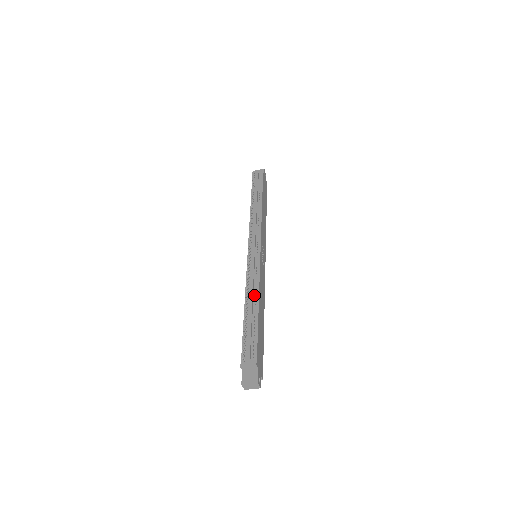
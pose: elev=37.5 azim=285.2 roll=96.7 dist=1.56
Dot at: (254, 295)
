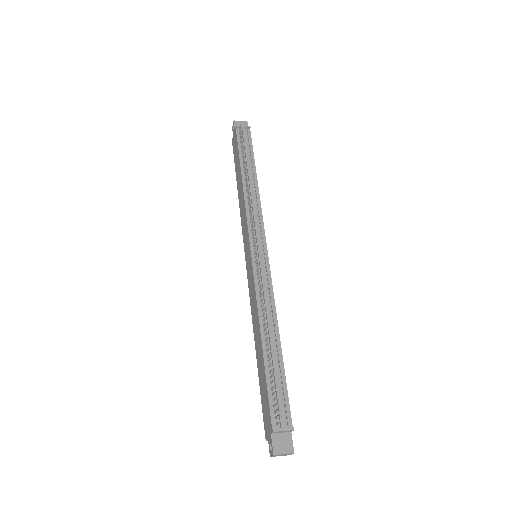
Dot at: (271, 321)
